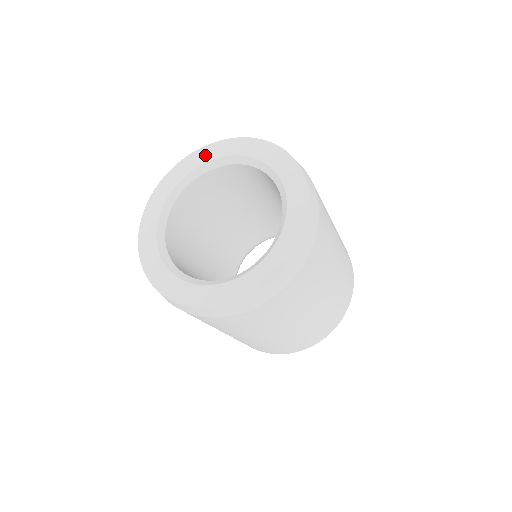
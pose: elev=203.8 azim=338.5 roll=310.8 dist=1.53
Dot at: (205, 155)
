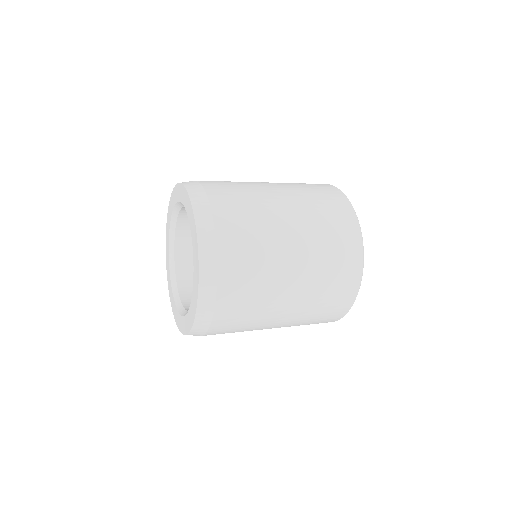
Dot at: (183, 196)
